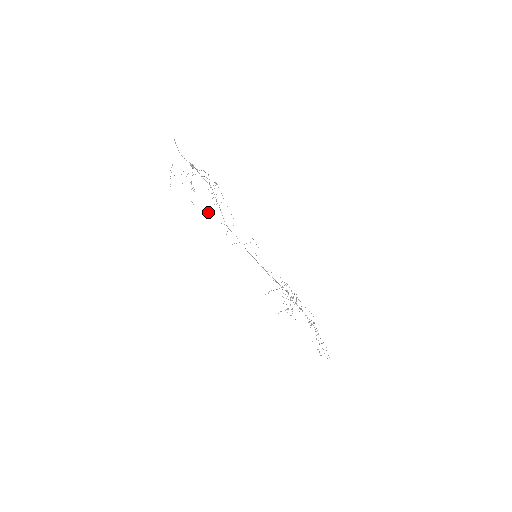
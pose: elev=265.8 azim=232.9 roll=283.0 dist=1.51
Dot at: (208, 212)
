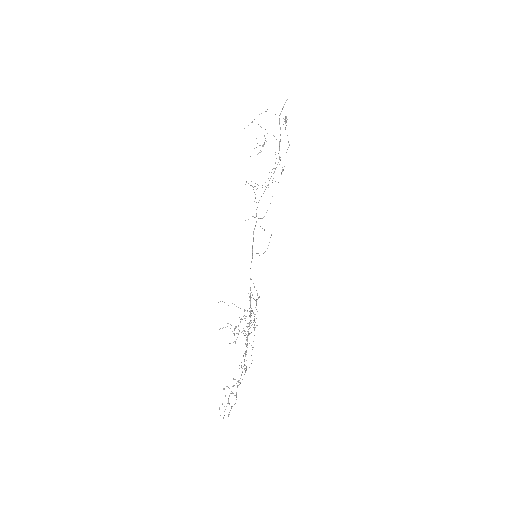
Dot at: occluded
